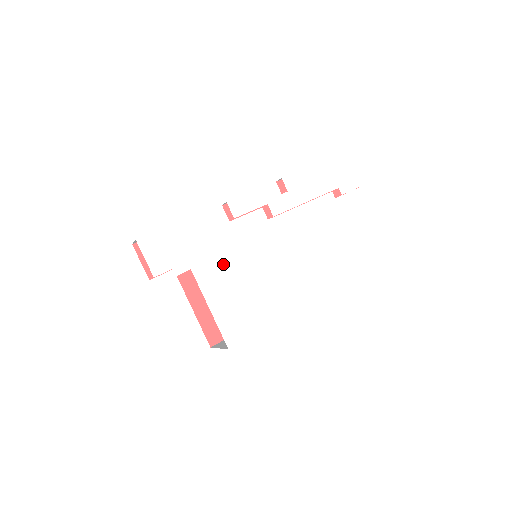
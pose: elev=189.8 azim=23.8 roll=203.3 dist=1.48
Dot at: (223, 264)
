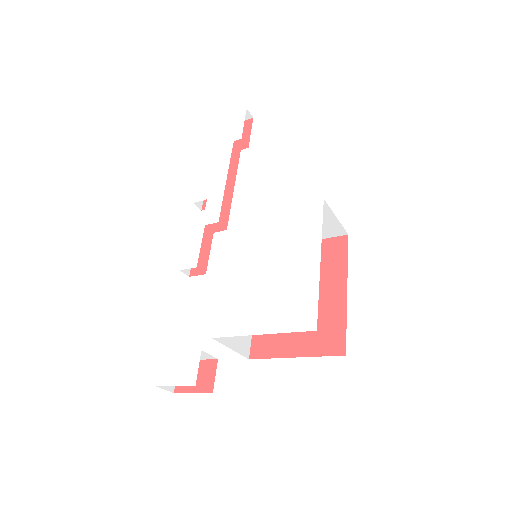
Dot at: (227, 298)
